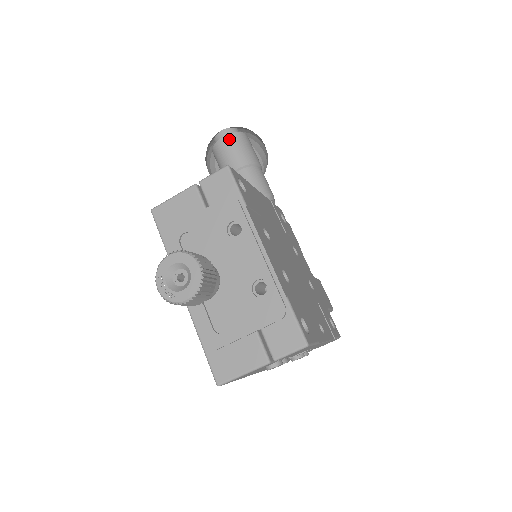
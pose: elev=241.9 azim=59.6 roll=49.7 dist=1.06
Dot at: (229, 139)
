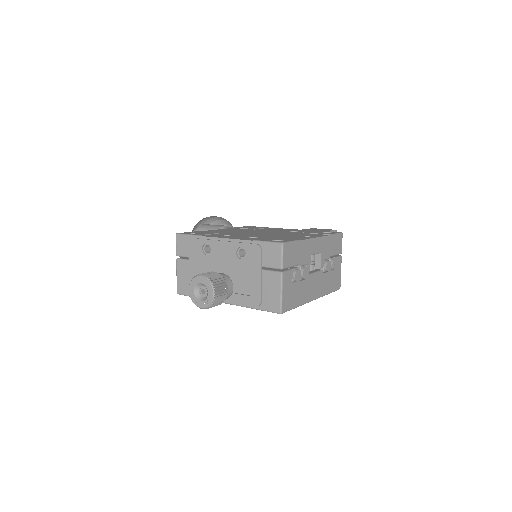
Dot at: occluded
